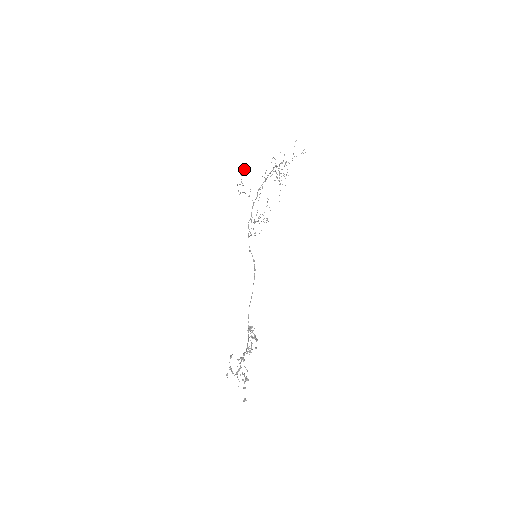
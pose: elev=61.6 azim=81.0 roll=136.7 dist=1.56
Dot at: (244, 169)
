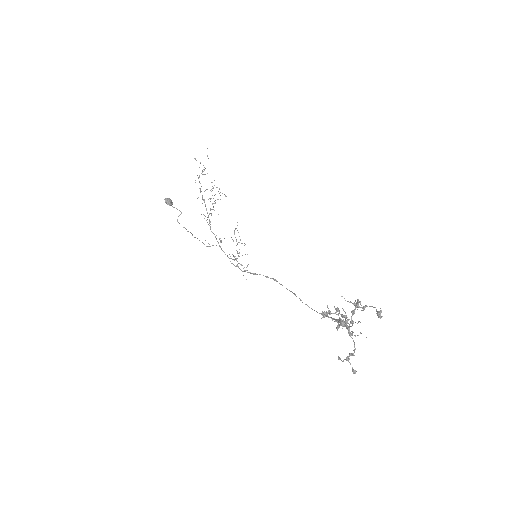
Dot at: (167, 198)
